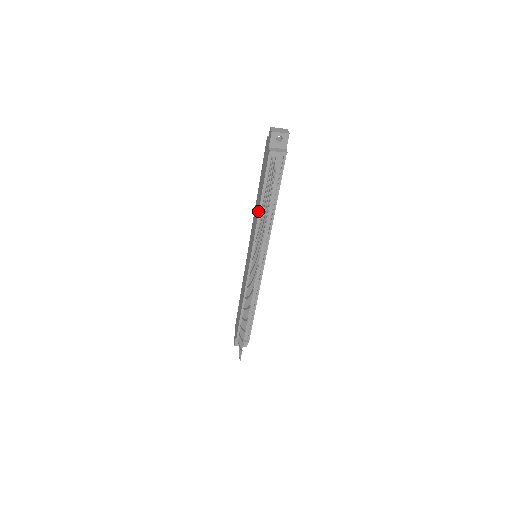
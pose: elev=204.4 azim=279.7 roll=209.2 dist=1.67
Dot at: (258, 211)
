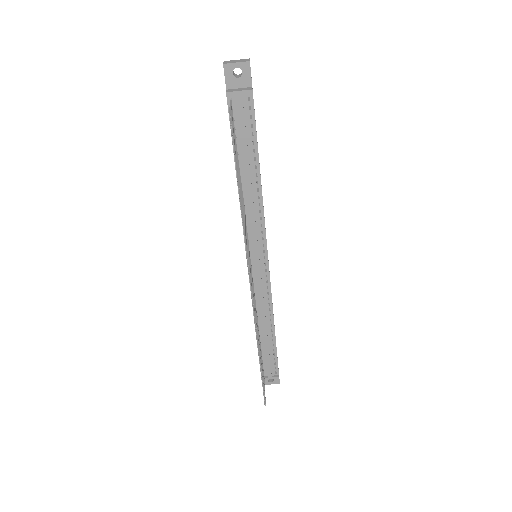
Dot at: occluded
